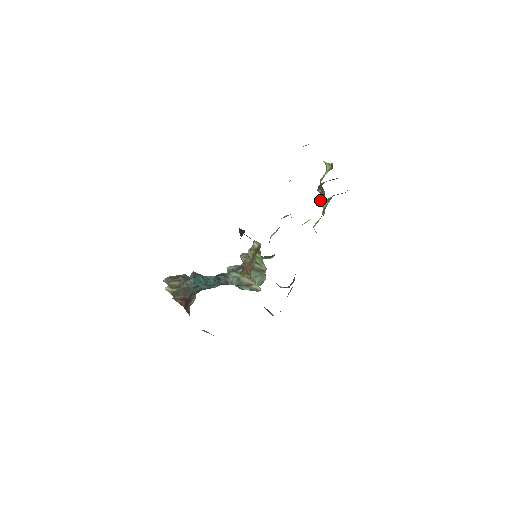
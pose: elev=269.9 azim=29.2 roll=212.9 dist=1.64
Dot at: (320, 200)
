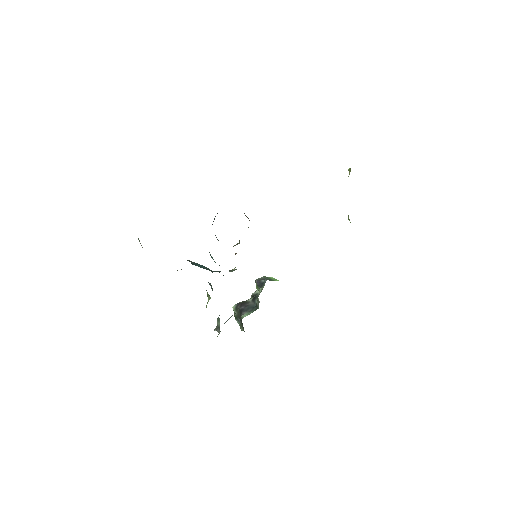
Dot at: occluded
